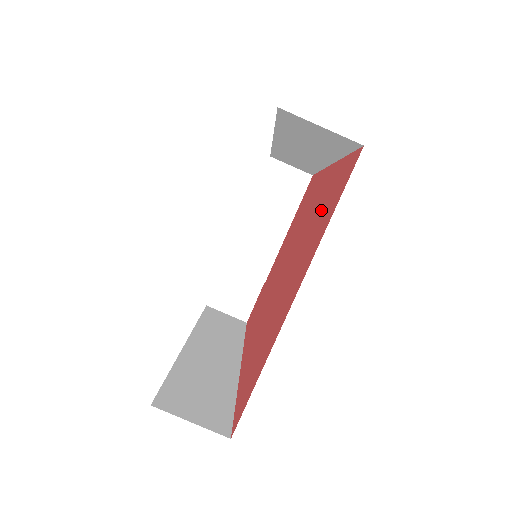
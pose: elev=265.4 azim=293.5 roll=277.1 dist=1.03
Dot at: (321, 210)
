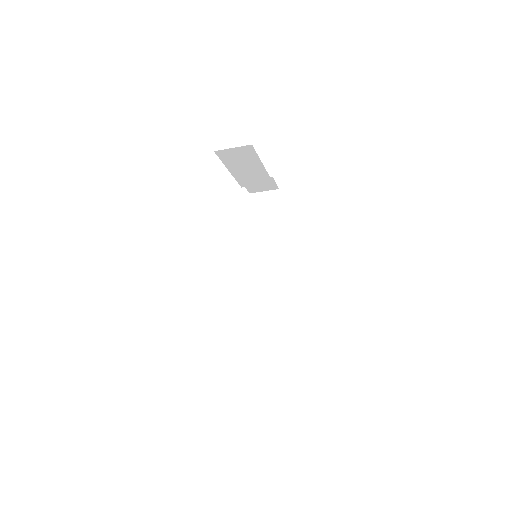
Dot at: occluded
